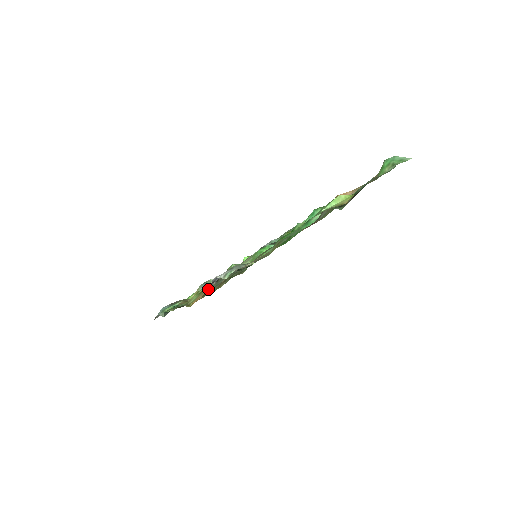
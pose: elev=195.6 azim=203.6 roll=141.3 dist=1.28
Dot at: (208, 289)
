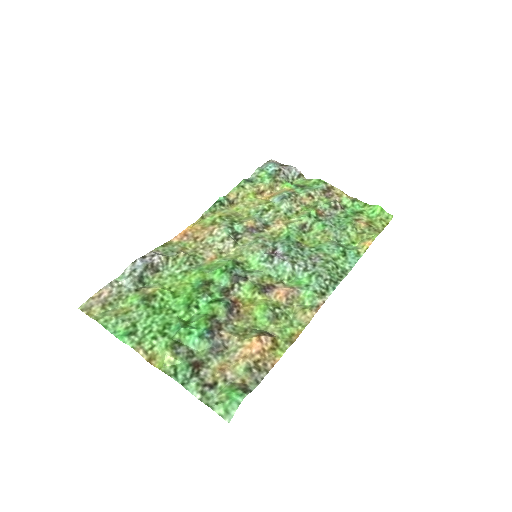
Dot at: (160, 248)
